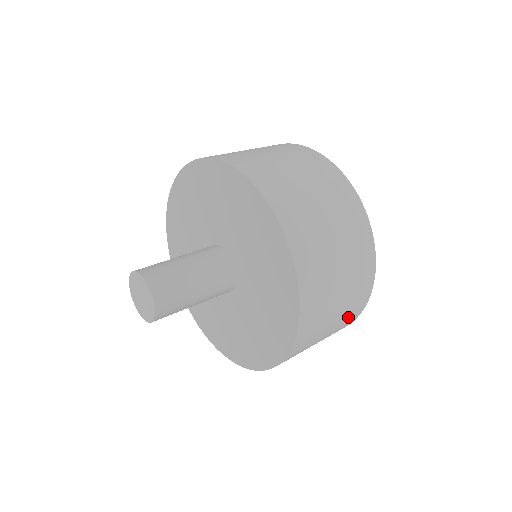
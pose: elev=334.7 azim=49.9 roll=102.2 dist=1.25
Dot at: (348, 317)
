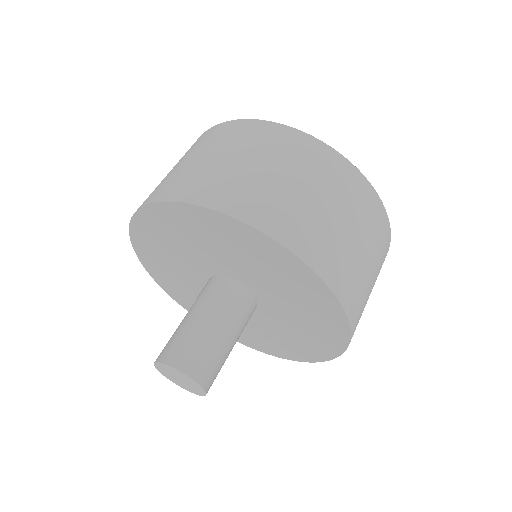
Dot at: occluded
